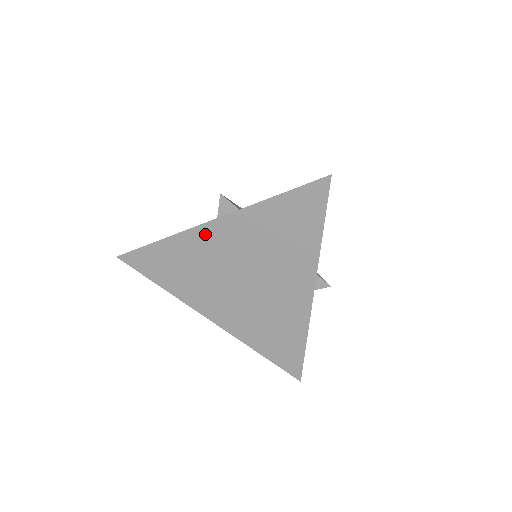
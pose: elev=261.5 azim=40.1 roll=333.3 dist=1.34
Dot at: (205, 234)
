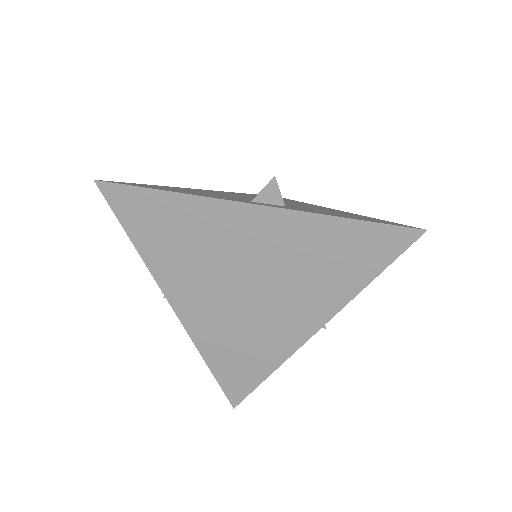
Dot at: (236, 215)
